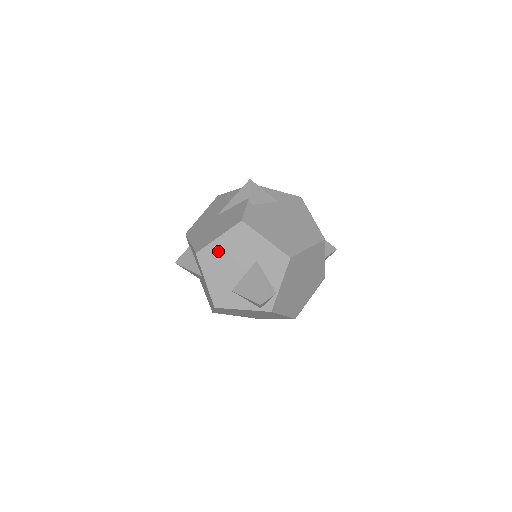
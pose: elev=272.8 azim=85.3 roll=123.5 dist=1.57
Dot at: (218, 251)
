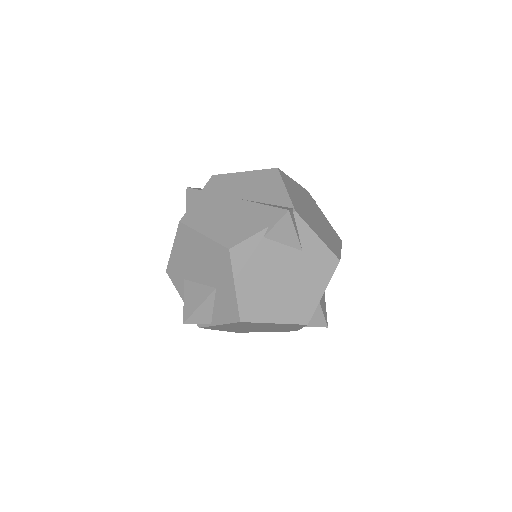
Dot at: (195, 243)
